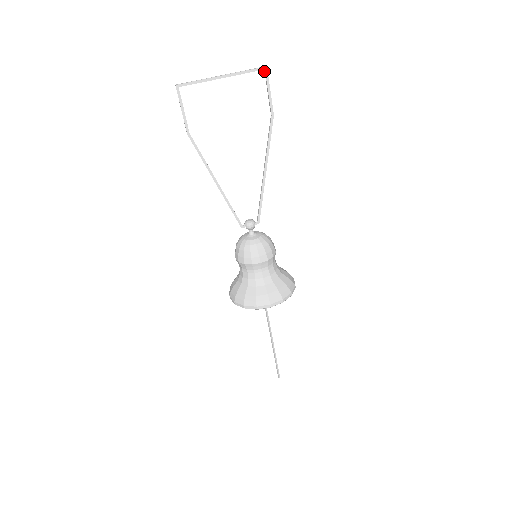
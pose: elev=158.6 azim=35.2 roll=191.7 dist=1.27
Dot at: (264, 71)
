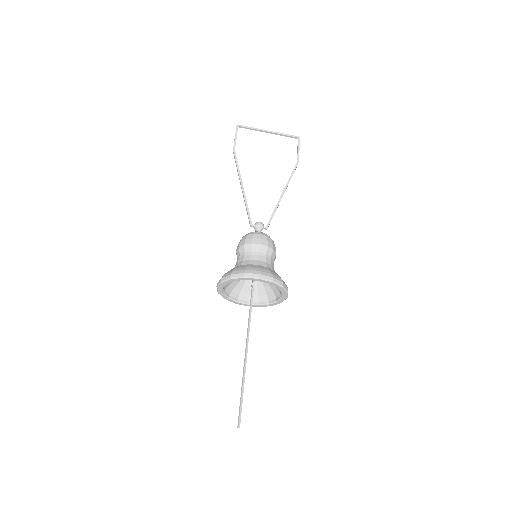
Dot at: (298, 140)
